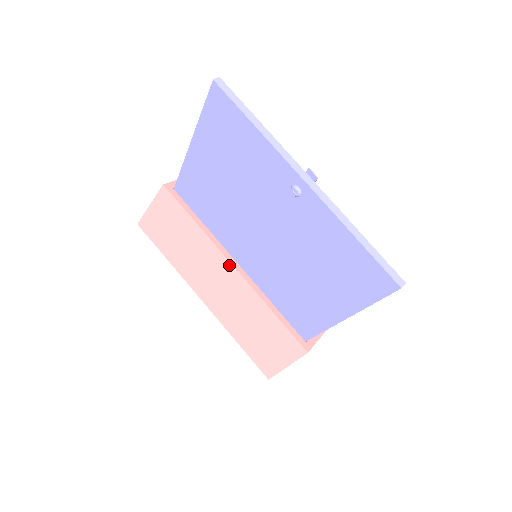
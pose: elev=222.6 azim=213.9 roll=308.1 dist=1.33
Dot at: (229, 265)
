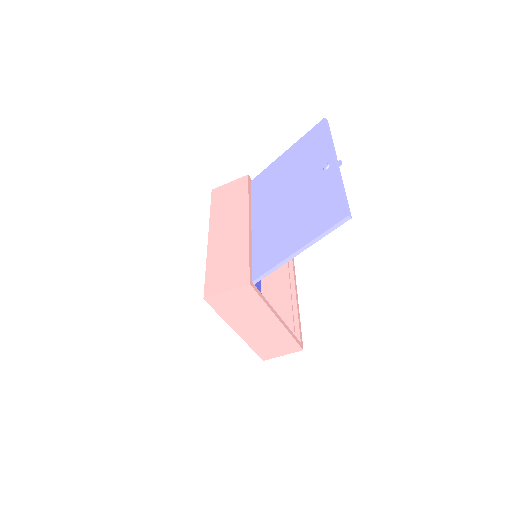
Dot at: (247, 221)
